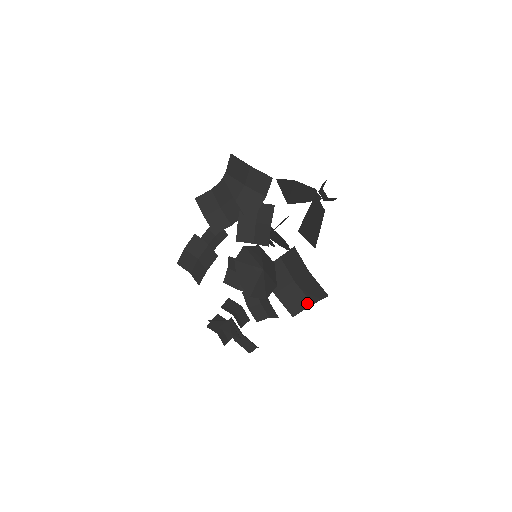
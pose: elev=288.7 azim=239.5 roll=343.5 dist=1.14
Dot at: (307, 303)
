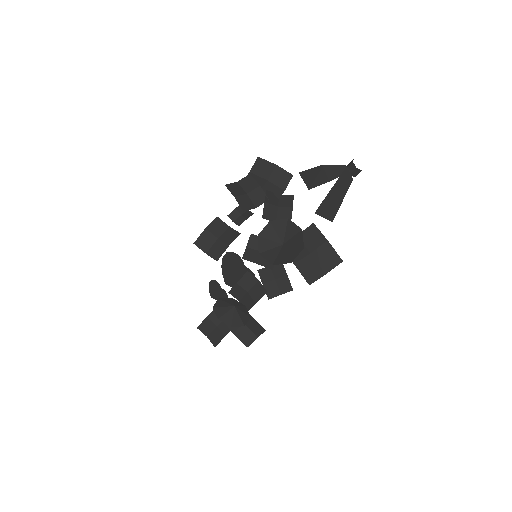
Dot at: (321, 273)
